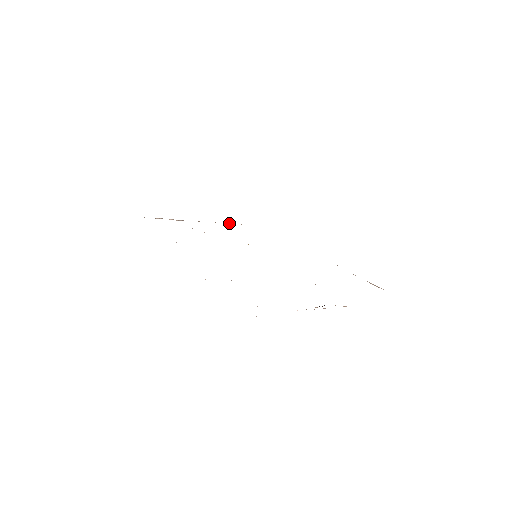
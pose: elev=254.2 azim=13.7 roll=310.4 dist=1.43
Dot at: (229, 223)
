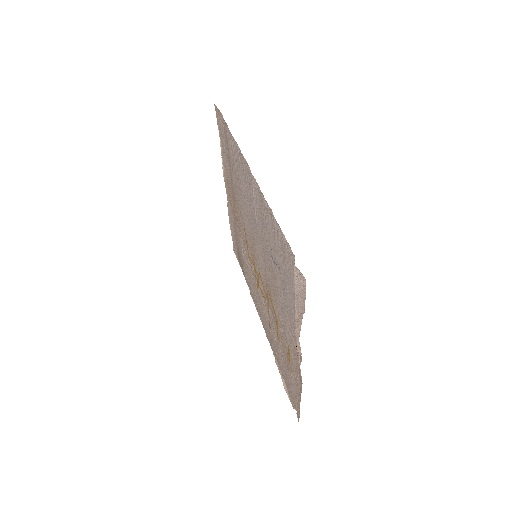
Dot at: (230, 222)
